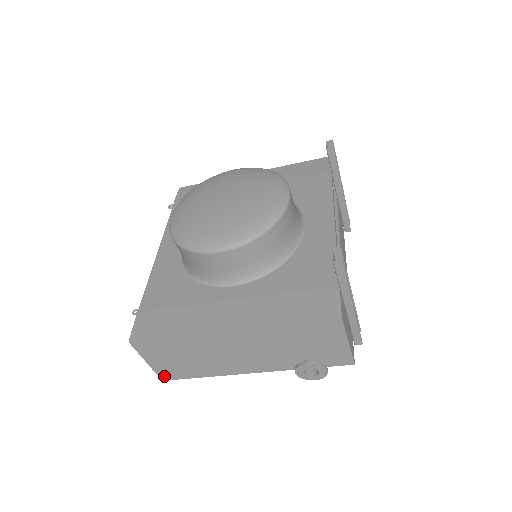
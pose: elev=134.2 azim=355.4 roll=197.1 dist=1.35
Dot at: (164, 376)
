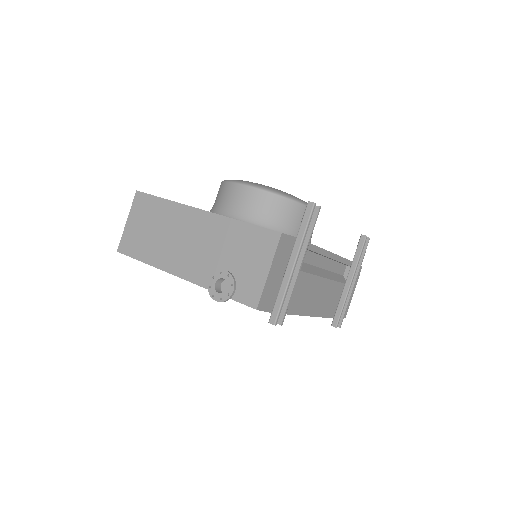
Dot at: (123, 246)
